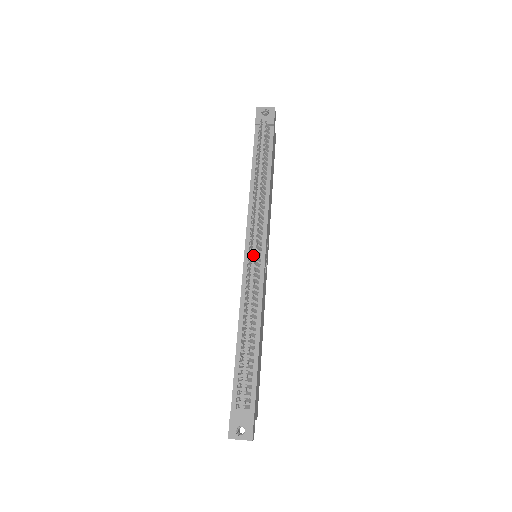
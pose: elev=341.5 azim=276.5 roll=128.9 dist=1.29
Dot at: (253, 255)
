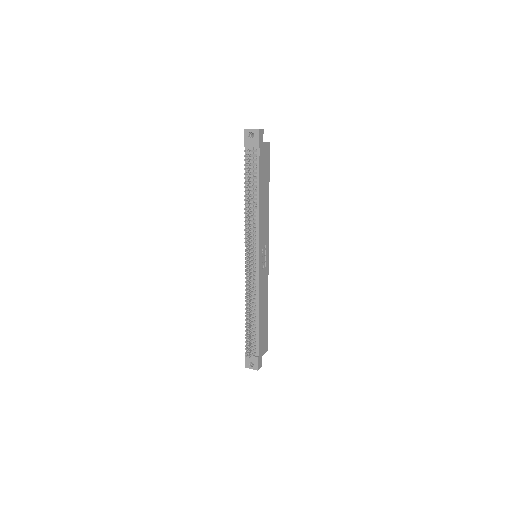
Dot at: occluded
